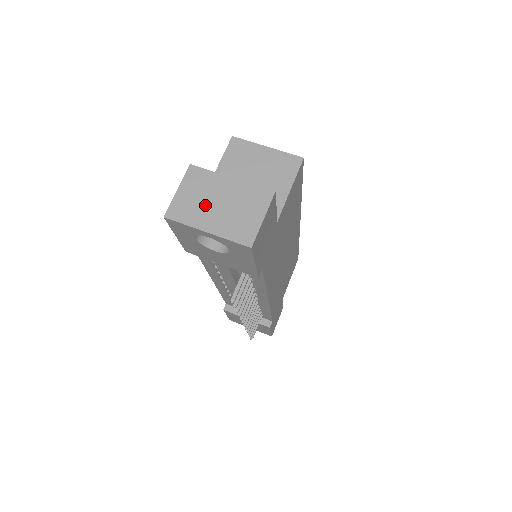
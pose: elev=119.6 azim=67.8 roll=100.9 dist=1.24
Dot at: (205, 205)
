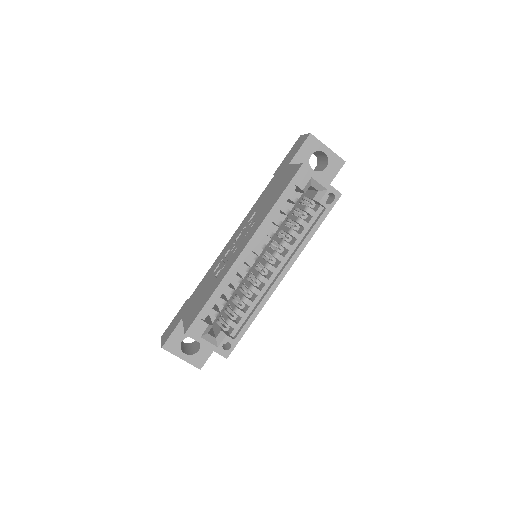
Dot at: occluded
